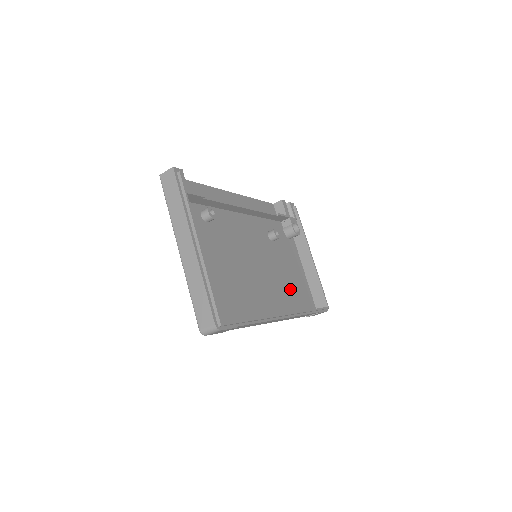
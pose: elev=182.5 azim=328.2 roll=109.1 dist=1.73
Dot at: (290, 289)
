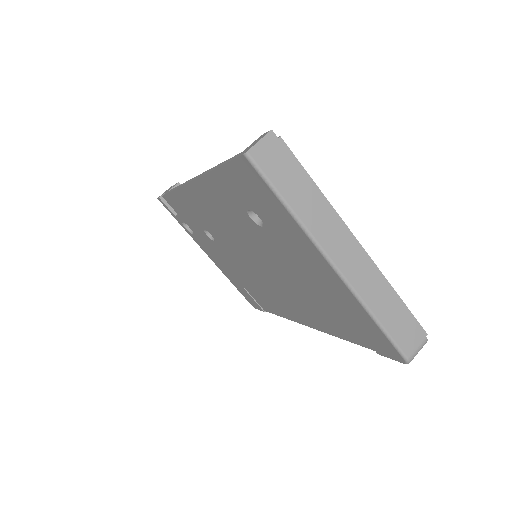
Dot at: occluded
